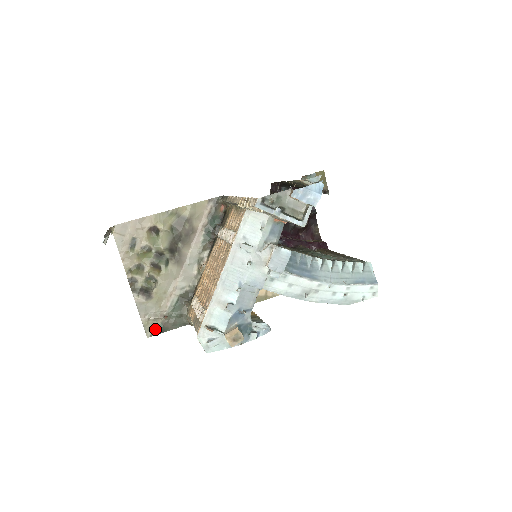
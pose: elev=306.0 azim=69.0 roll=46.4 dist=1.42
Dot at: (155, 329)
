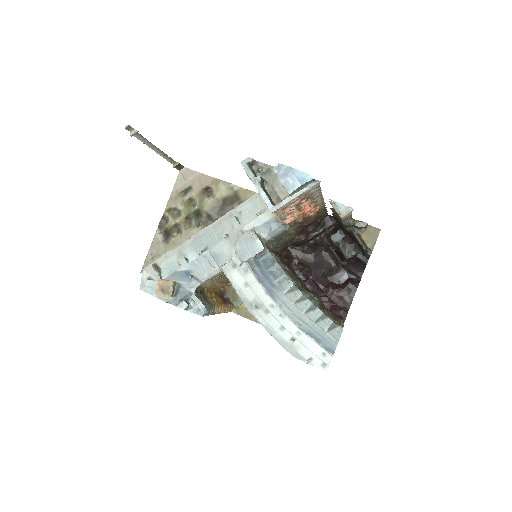
Dot at: occluded
